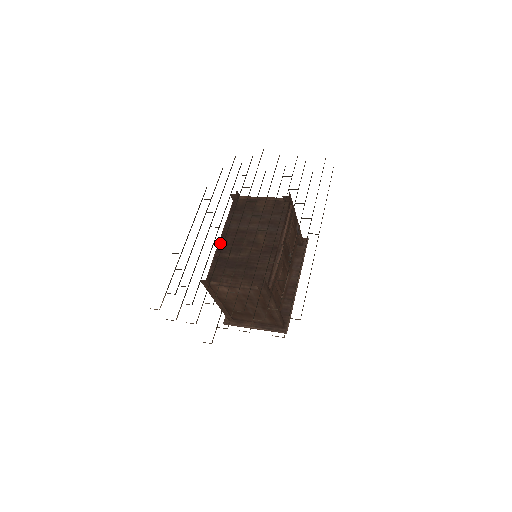
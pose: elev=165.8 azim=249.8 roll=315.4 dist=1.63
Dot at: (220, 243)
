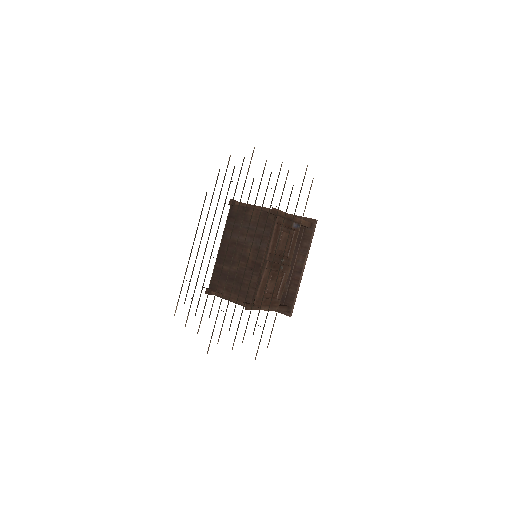
Dot at: (219, 253)
